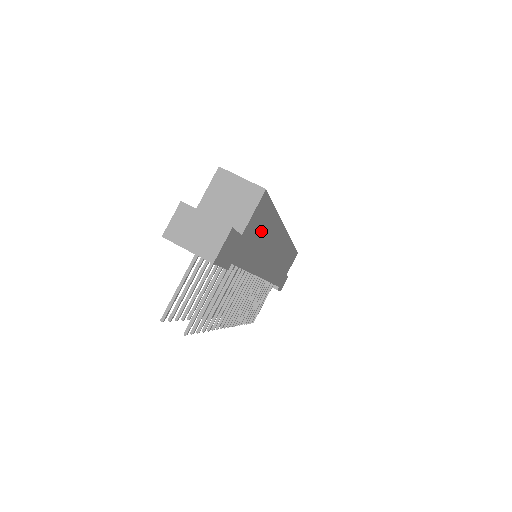
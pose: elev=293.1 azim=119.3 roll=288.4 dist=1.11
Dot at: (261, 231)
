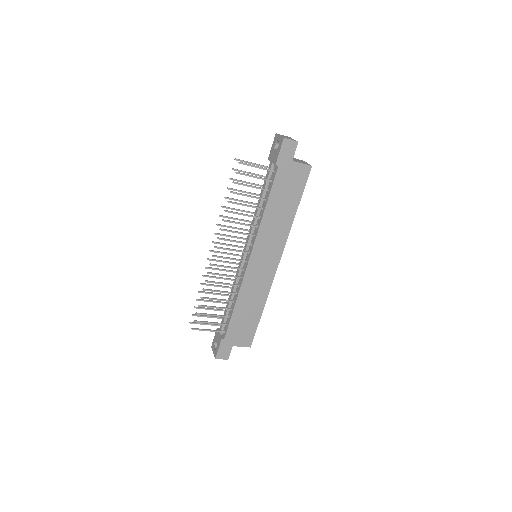
Dot at: (290, 193)
